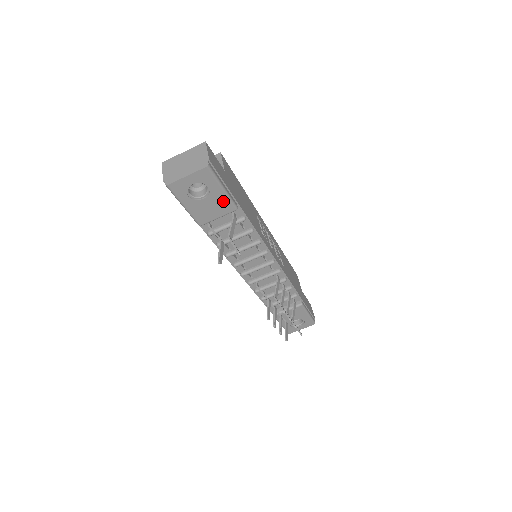
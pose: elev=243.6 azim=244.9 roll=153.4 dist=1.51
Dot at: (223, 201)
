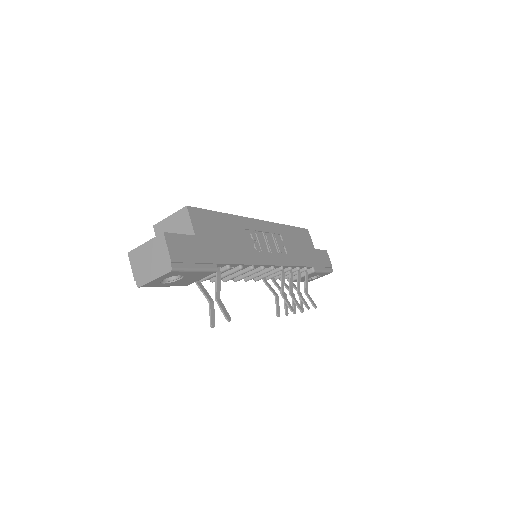
Dot at: (200, 274)
